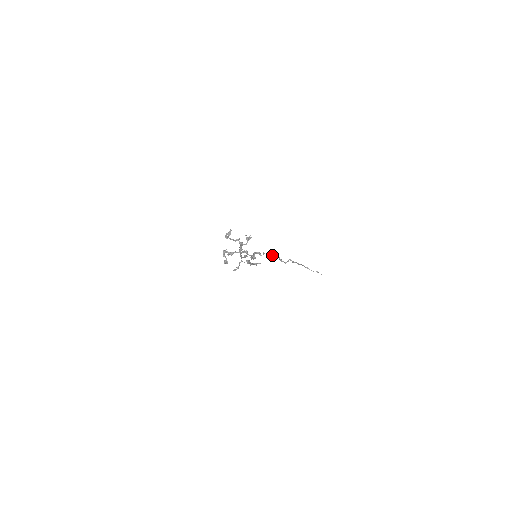
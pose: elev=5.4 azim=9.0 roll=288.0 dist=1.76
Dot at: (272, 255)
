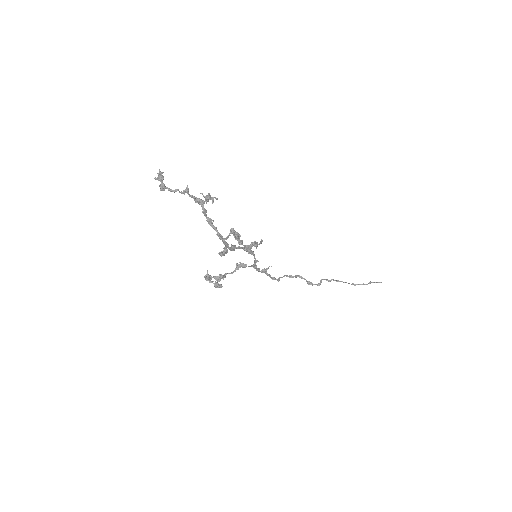
Dot at: (291, 277)
